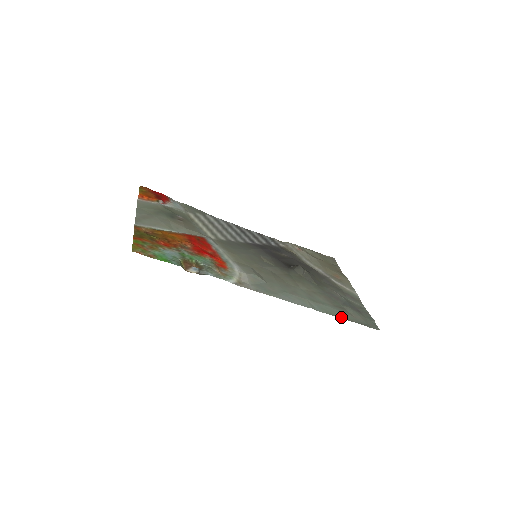
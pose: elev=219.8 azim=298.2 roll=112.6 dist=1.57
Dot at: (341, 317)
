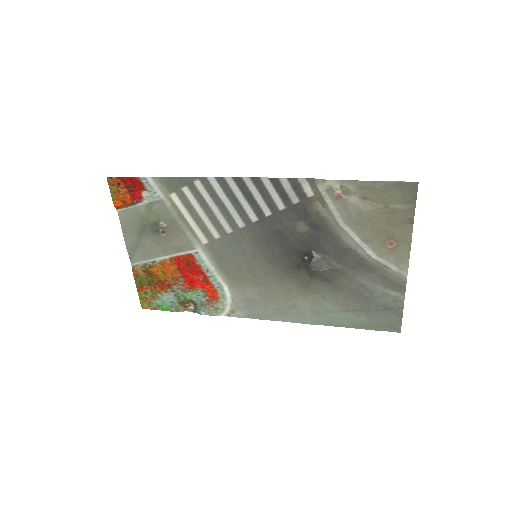
Dot at: (346, 326)
